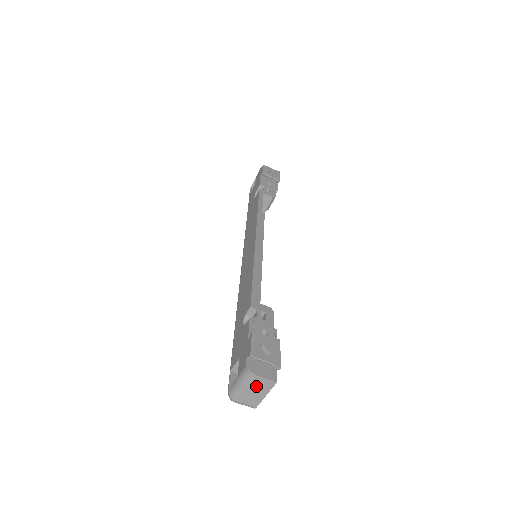
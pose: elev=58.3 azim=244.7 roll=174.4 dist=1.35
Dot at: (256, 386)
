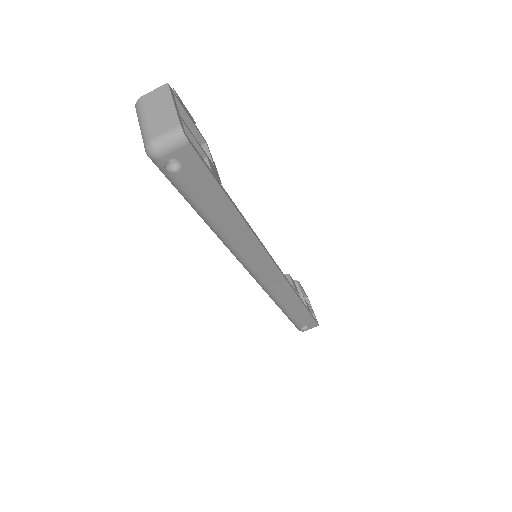
Dot at: (153, 105)
